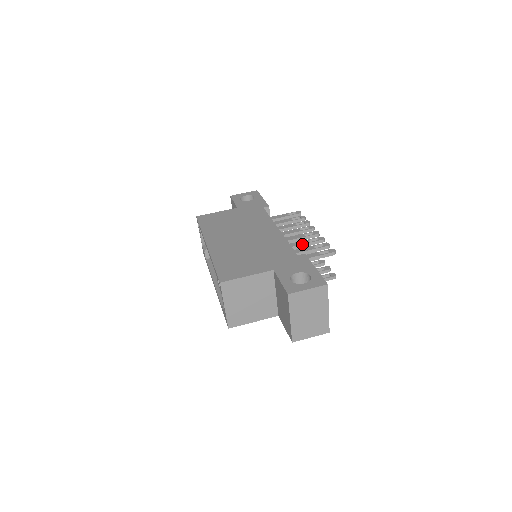
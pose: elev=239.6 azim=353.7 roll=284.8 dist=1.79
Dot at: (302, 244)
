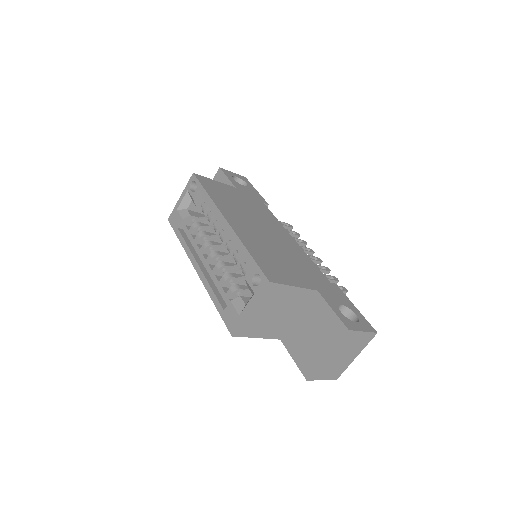
Dot at: occluded
